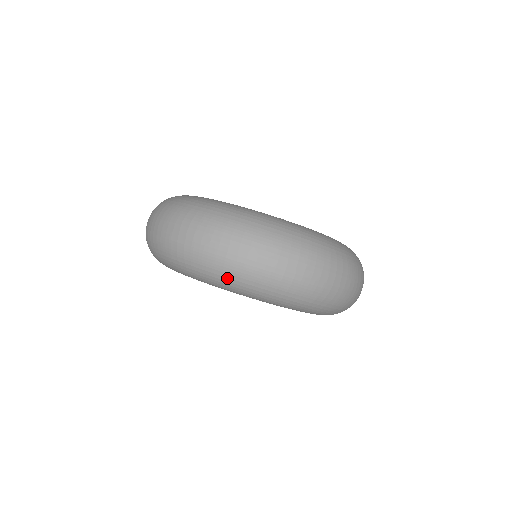
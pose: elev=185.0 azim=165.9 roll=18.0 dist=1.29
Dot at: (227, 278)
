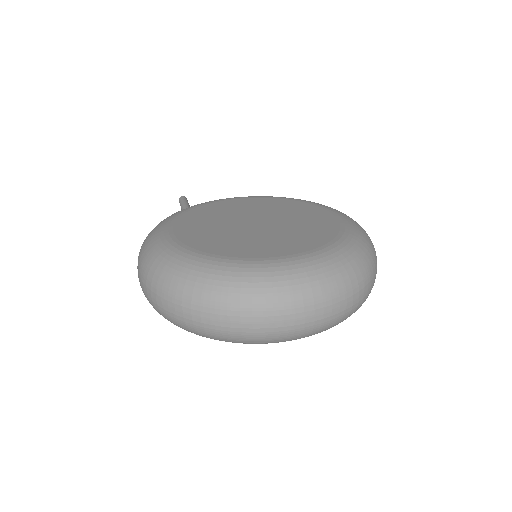
Dot at: (303, 337)
